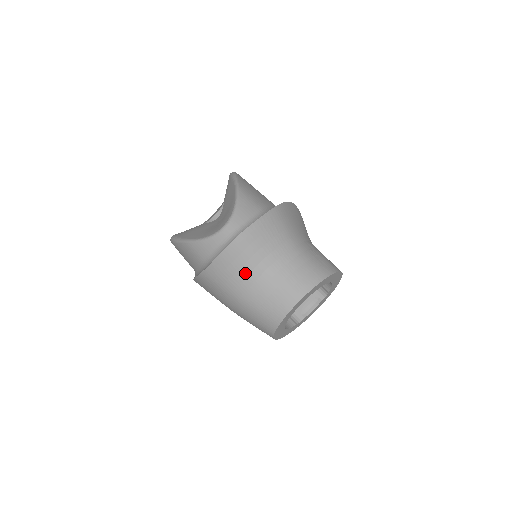
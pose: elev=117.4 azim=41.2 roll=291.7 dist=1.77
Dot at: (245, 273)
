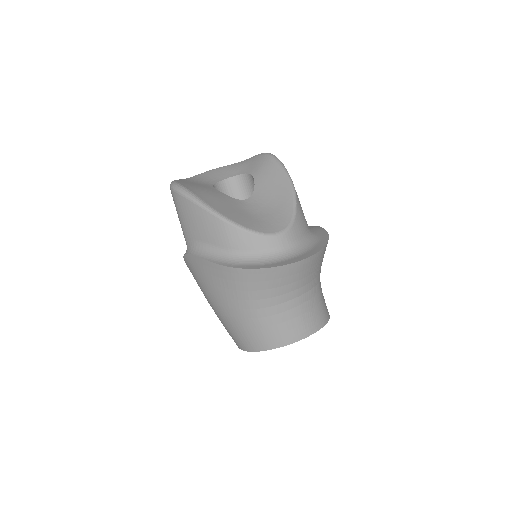
Dot at: (281, 292)
